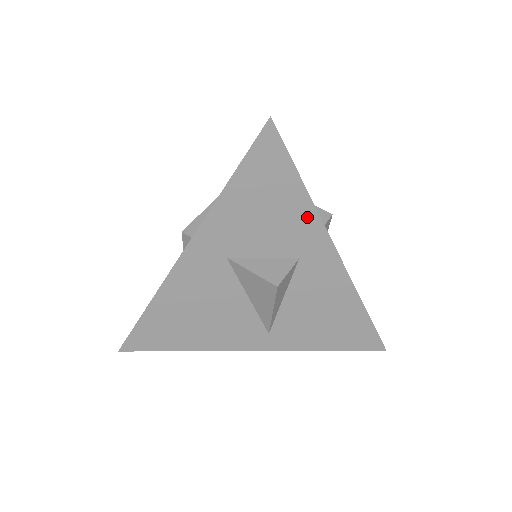
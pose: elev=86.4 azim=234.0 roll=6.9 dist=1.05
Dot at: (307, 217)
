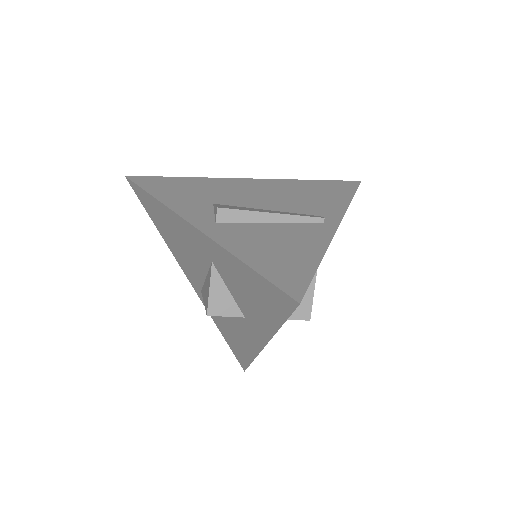
Dot at: (267, 326)
